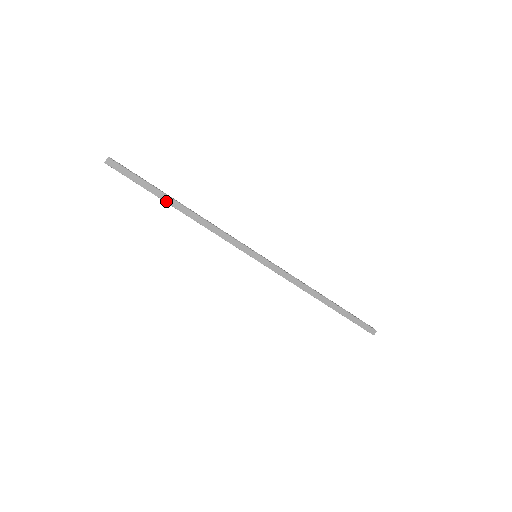
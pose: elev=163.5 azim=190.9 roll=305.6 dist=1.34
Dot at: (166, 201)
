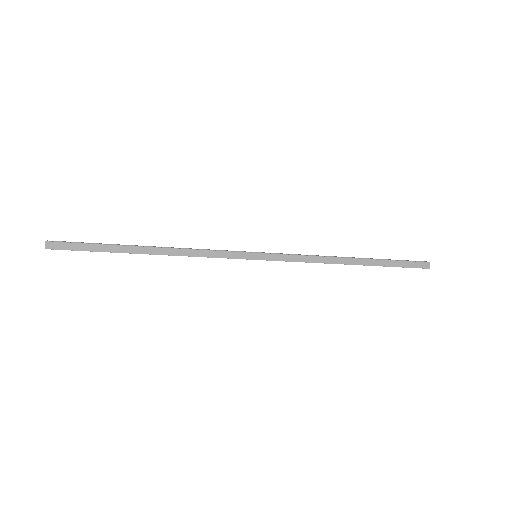
Dot at: (130, 252)
